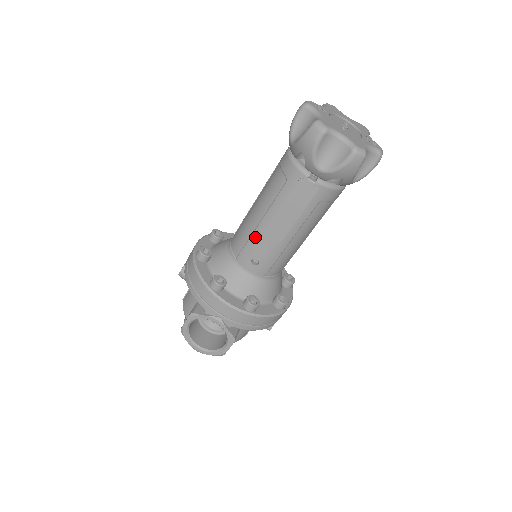
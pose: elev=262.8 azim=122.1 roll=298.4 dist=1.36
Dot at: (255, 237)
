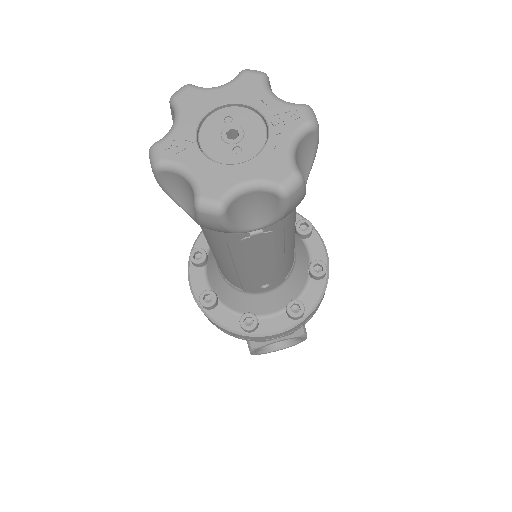
Dot at: (244, 278)
